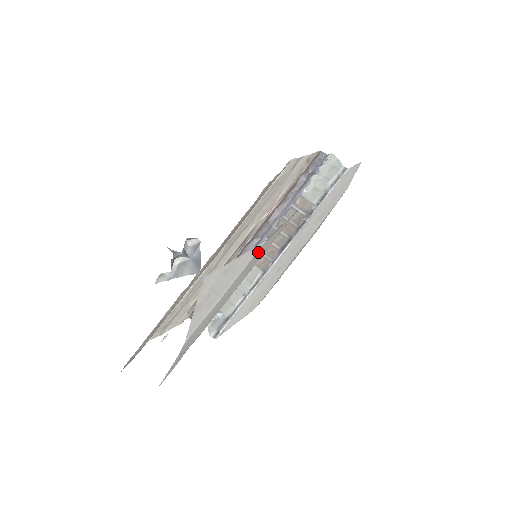
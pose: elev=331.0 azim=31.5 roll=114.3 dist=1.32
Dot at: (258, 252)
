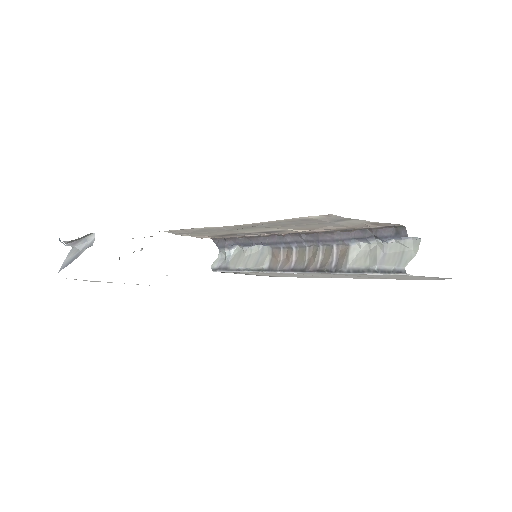
Dot at: occluded
